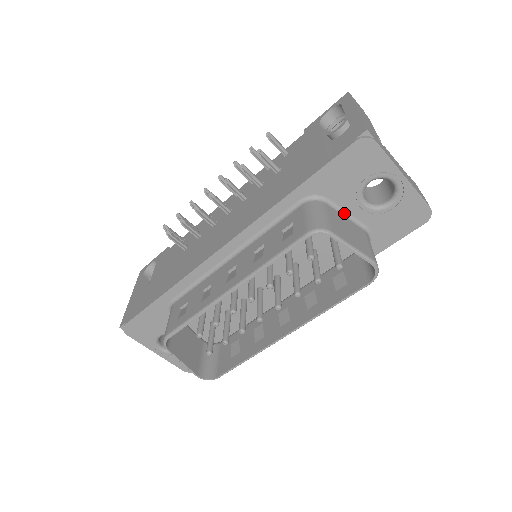
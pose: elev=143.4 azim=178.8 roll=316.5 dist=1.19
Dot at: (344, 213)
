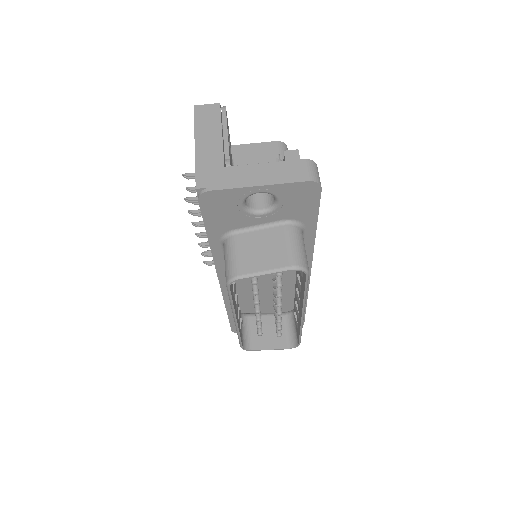
Dot at: (256, 227)
